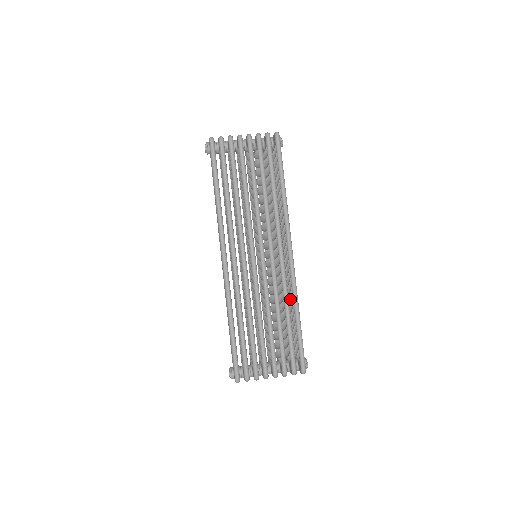
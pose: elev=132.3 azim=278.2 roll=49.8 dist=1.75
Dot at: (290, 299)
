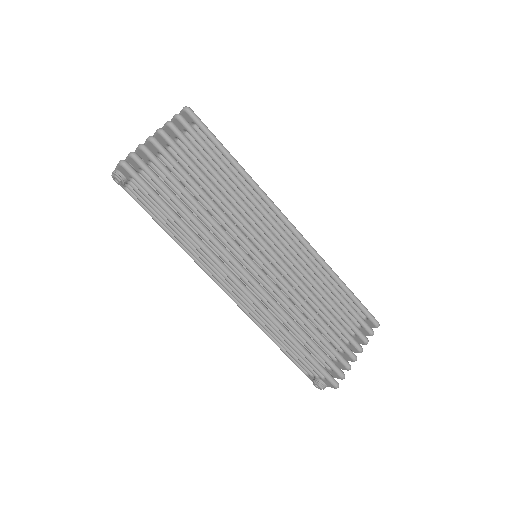
Dot at: occluded
